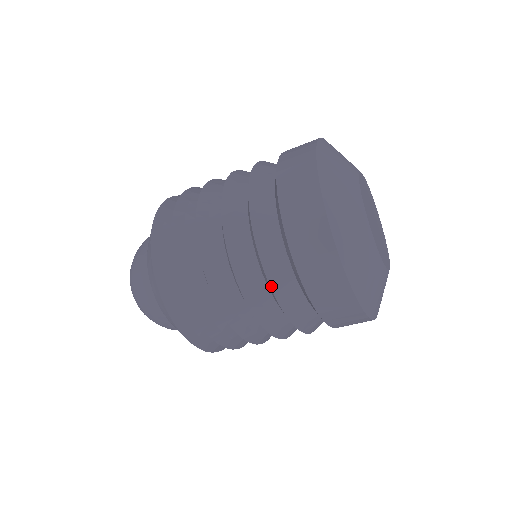
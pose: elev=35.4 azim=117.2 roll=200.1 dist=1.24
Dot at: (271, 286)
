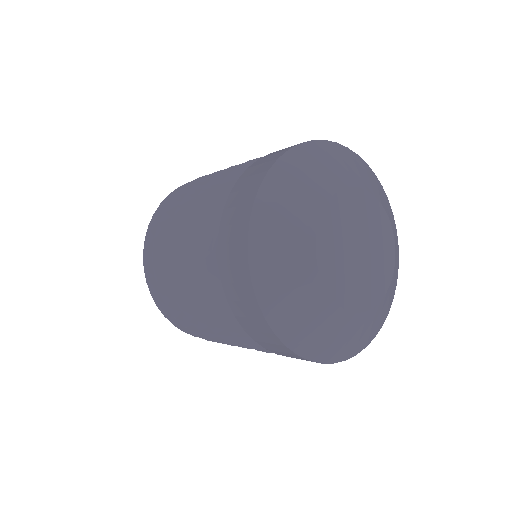
Dot at: occluded
